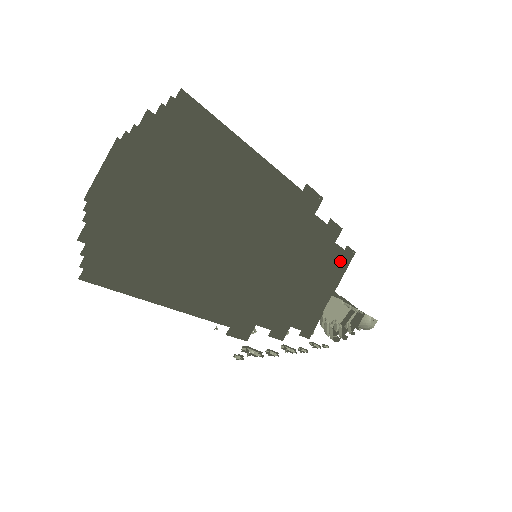
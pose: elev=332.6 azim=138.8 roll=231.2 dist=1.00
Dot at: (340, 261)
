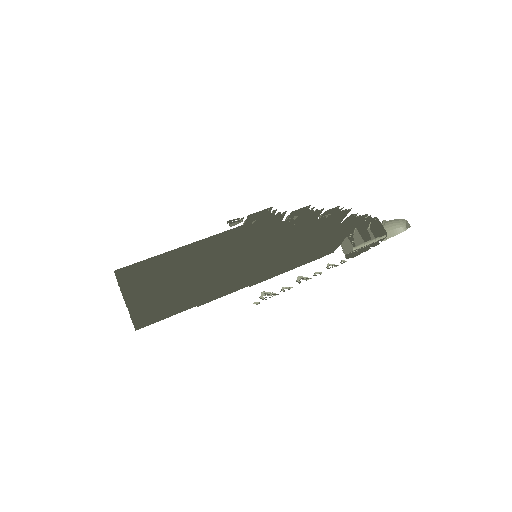
Dot at: (346, 229)
